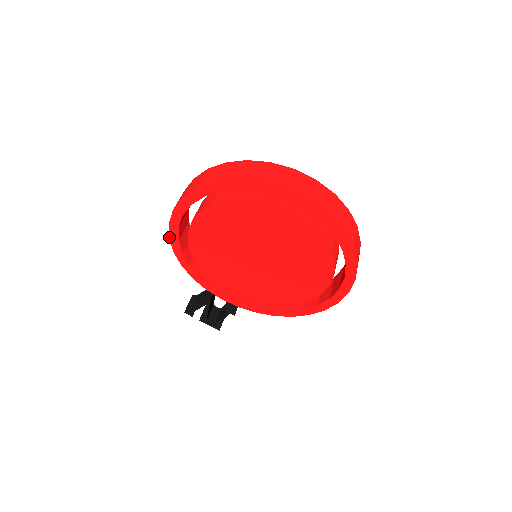
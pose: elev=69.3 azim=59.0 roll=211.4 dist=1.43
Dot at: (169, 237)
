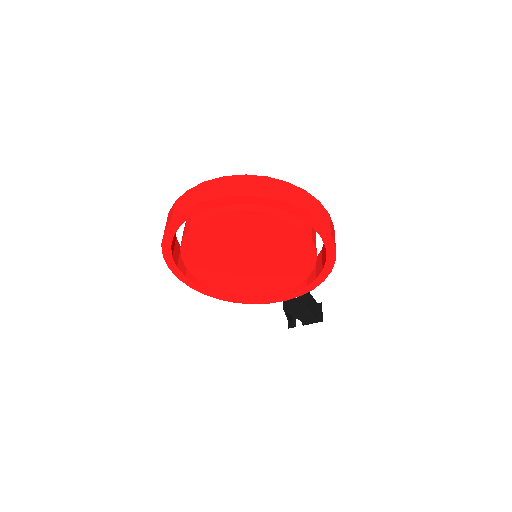
Dot at: occluded
